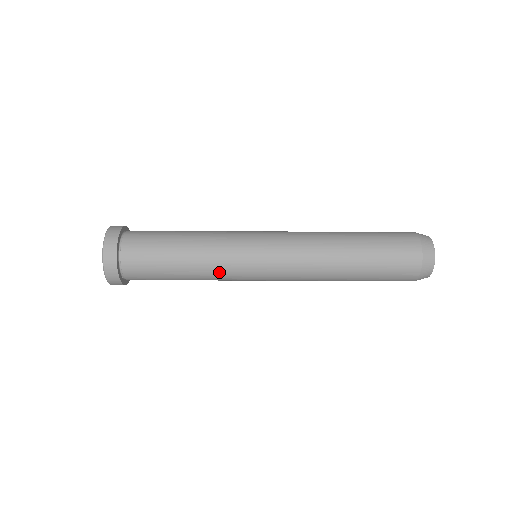
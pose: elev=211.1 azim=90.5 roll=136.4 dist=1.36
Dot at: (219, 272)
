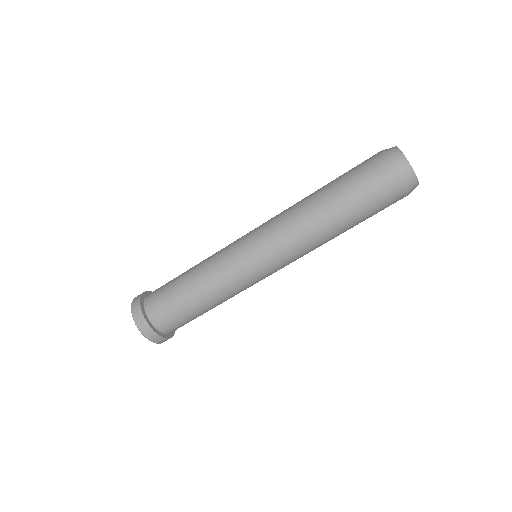
Dot at: (218, 269)
